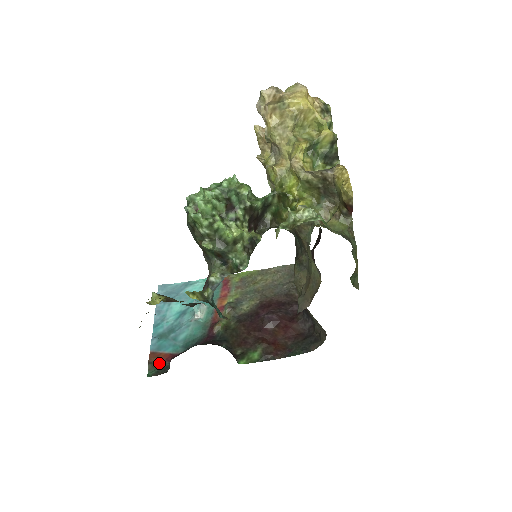
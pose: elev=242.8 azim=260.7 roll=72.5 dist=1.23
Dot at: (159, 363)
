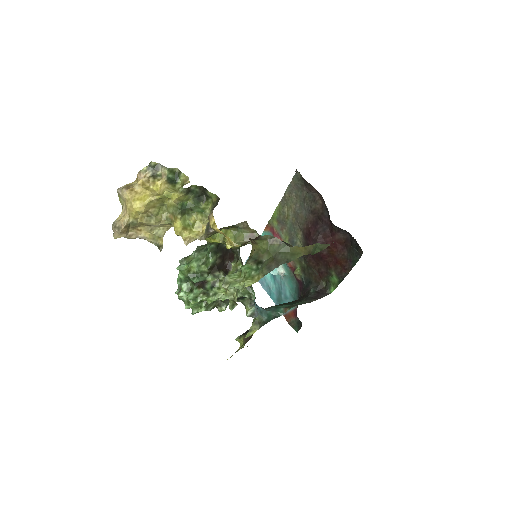
Dot at: (294, 321)
